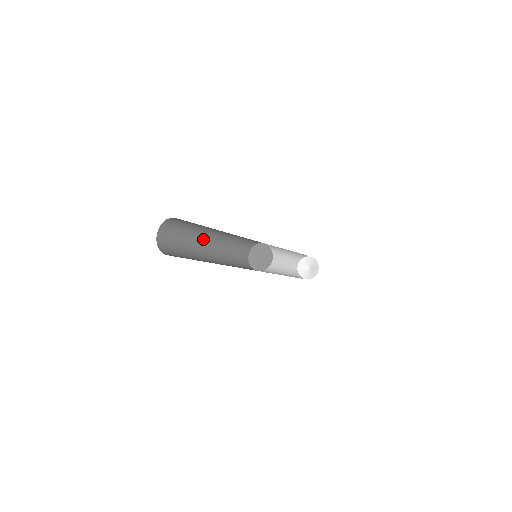
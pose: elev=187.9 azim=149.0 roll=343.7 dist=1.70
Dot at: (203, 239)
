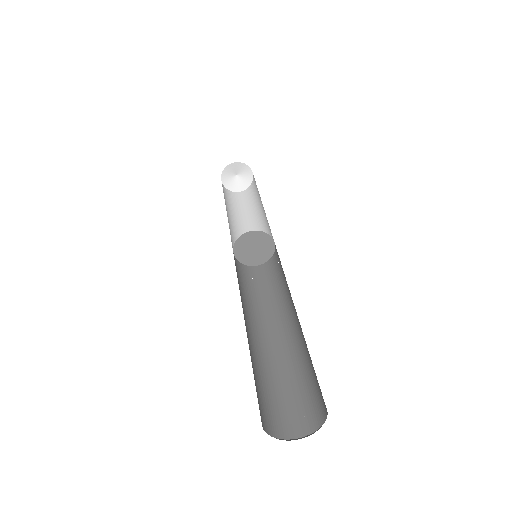
Dot at: occluded
